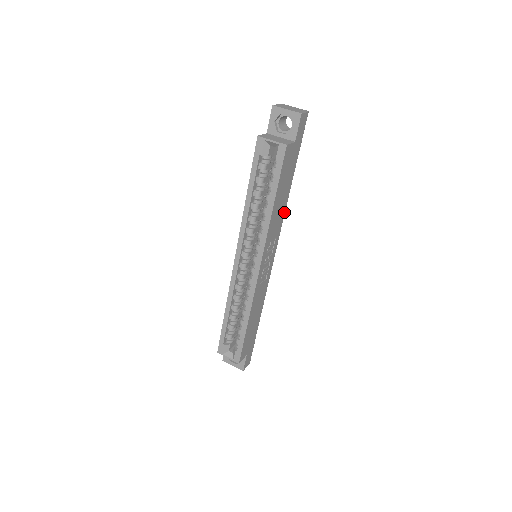
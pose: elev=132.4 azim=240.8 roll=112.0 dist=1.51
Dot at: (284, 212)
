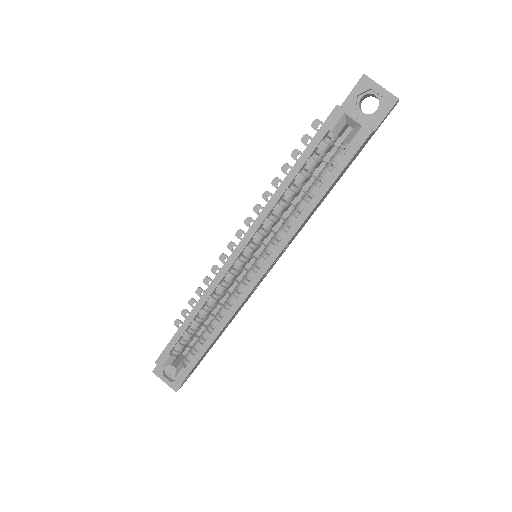
Dot at: (313, 213)
